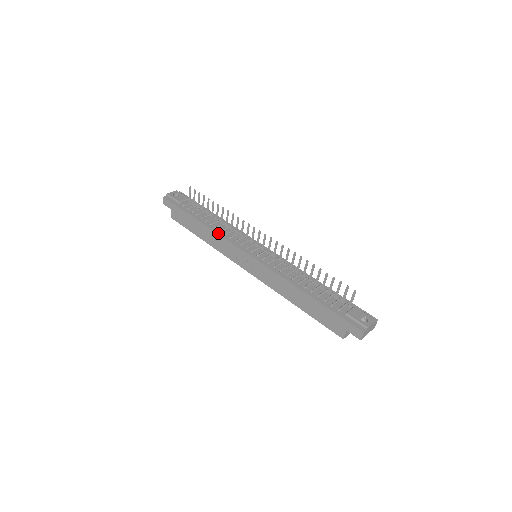
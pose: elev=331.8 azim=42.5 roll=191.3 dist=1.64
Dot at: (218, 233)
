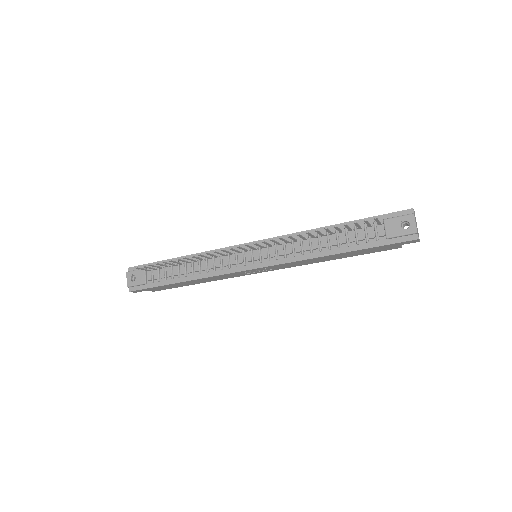
Dot at: (209, 277)
